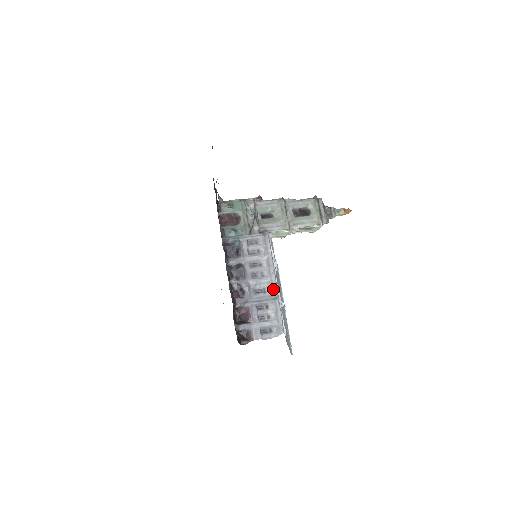
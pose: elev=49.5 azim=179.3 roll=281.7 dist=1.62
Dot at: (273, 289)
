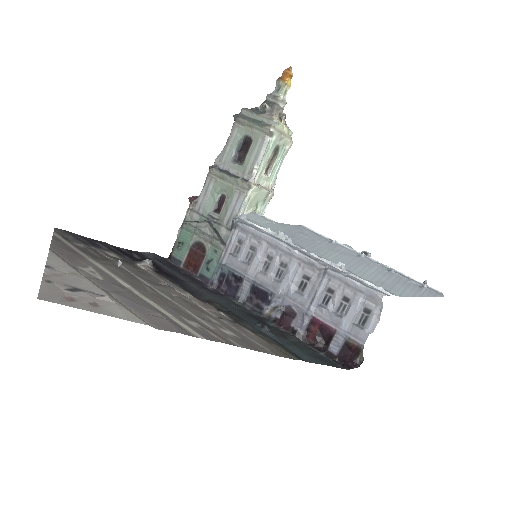
Dot at: (311, 265)
